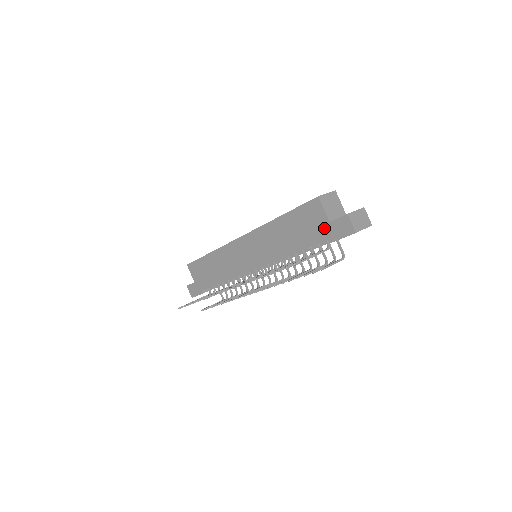
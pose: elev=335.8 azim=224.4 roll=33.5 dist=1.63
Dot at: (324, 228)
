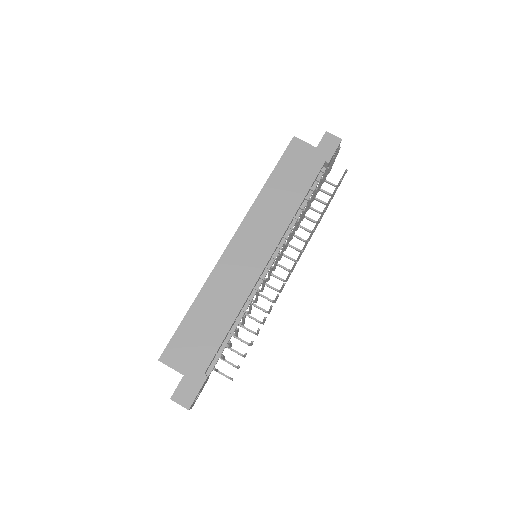
Dot at: (315, 155)
